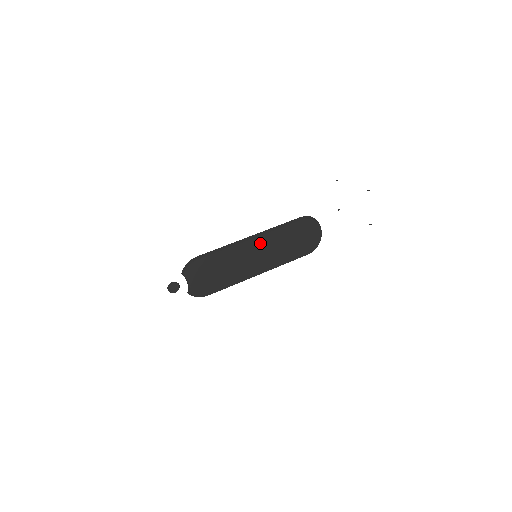
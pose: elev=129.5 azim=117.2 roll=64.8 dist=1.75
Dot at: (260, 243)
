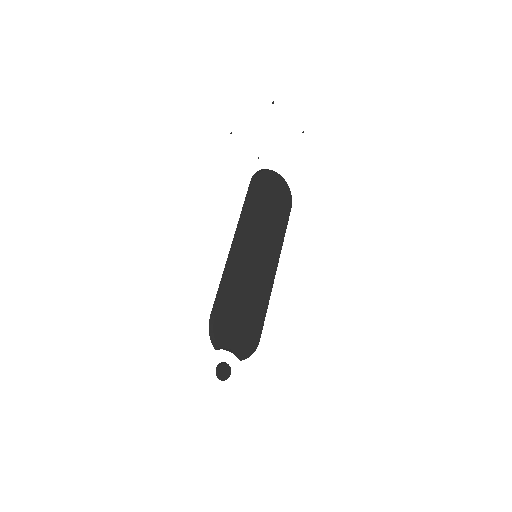
Dot at: (247, 240)
